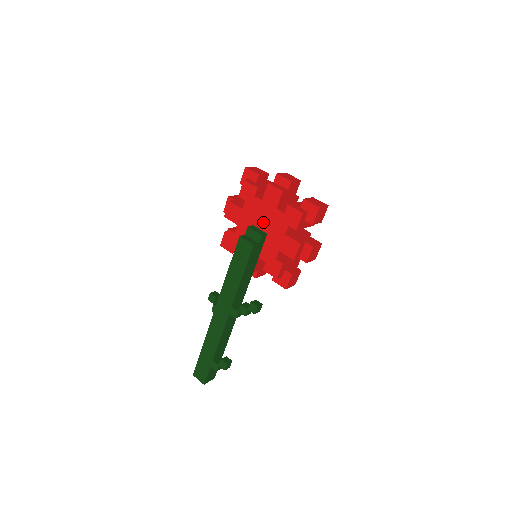
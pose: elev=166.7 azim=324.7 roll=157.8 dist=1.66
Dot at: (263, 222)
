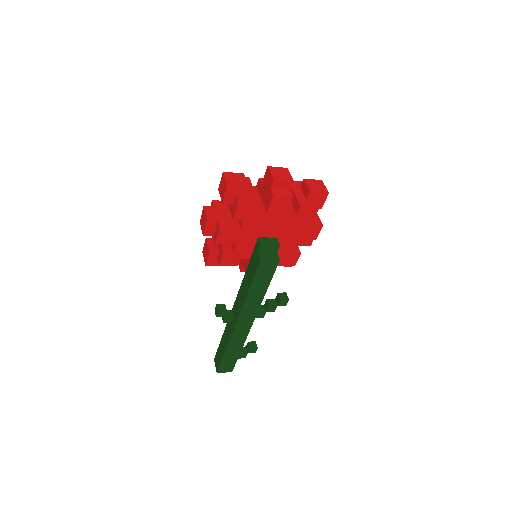
Dot at: (271, 230)
